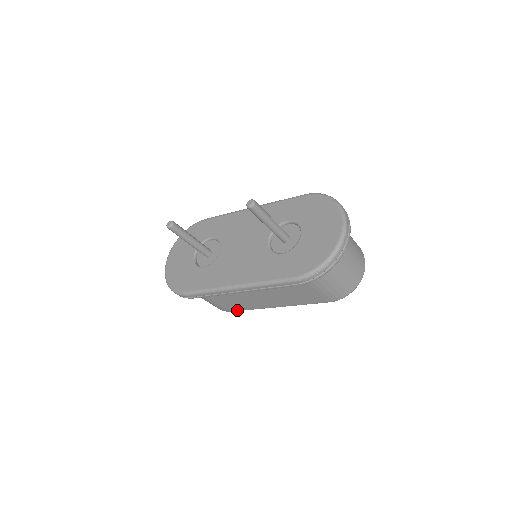
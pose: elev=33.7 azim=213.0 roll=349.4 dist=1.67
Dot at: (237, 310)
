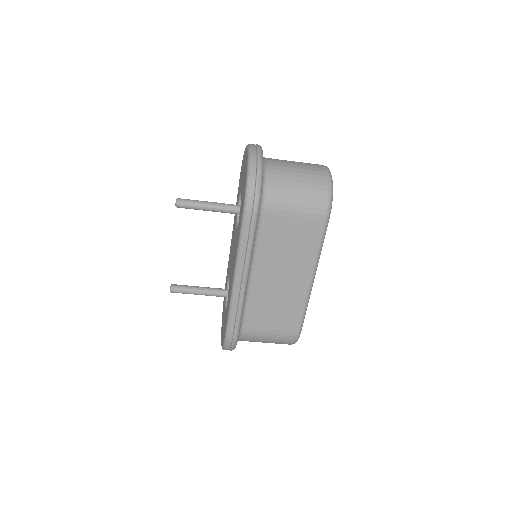
Dot at: (298, 323)
